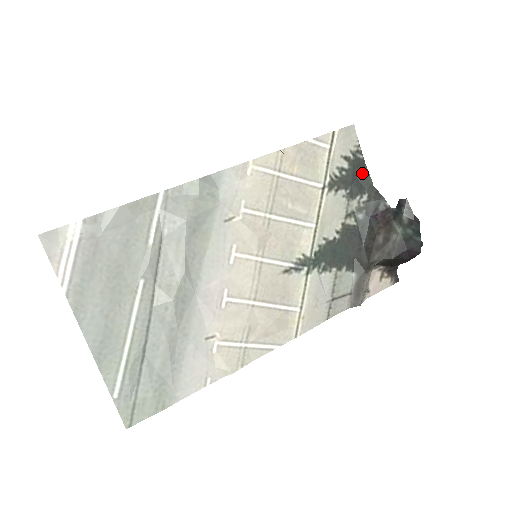
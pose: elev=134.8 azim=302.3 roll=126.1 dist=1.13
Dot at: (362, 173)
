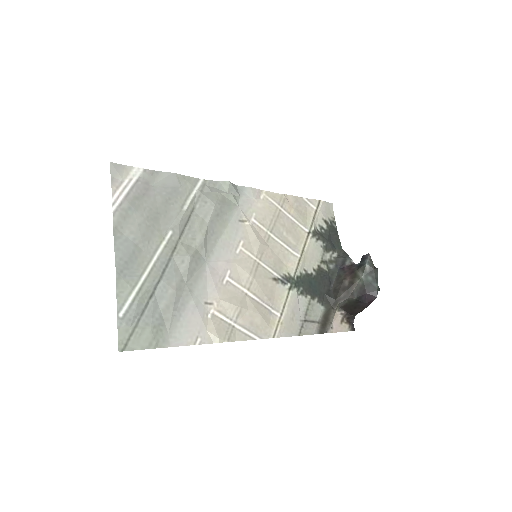
Dot at: (335, 237)
